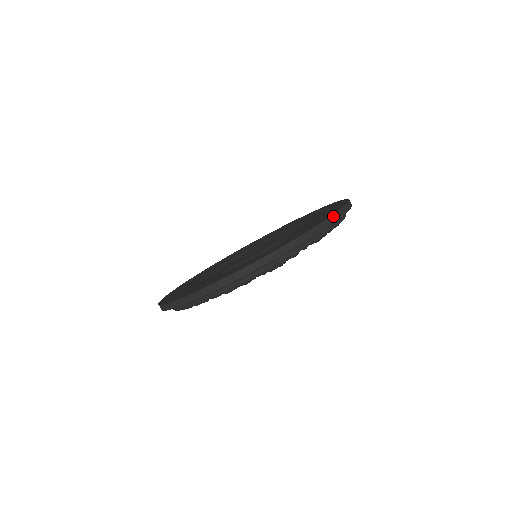
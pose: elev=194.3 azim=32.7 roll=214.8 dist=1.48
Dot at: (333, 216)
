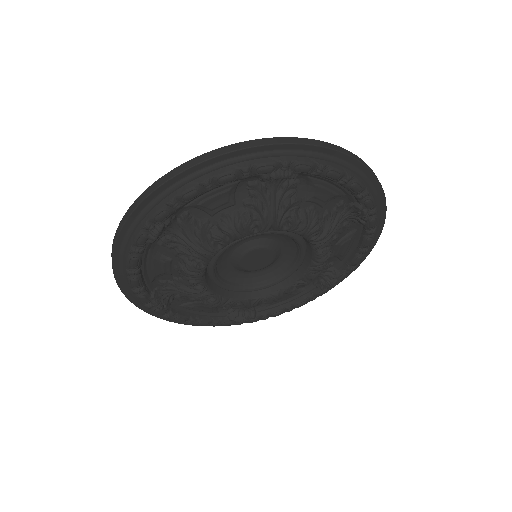
Dot at: occluded
